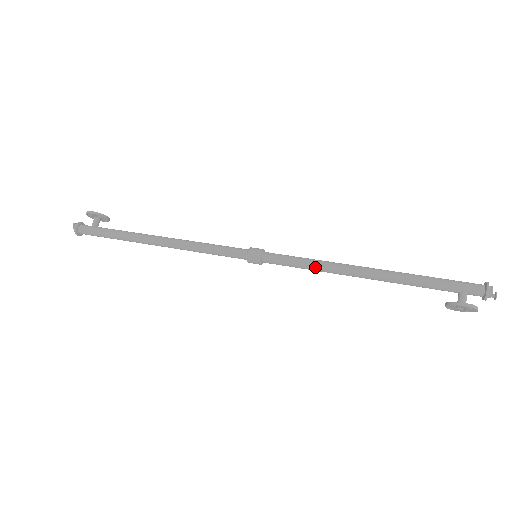
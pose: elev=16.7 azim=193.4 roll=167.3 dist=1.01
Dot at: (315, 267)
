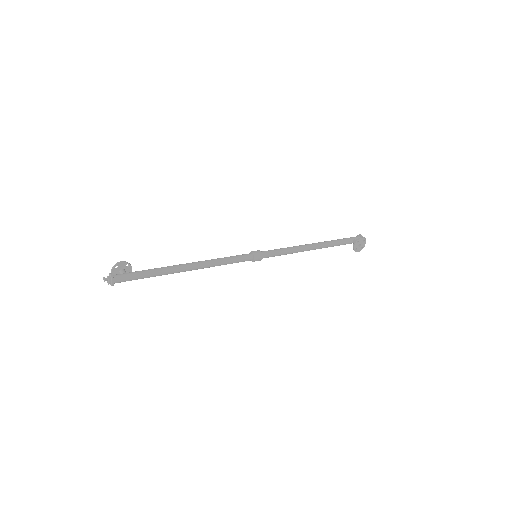
Dot at: (291, 249)
